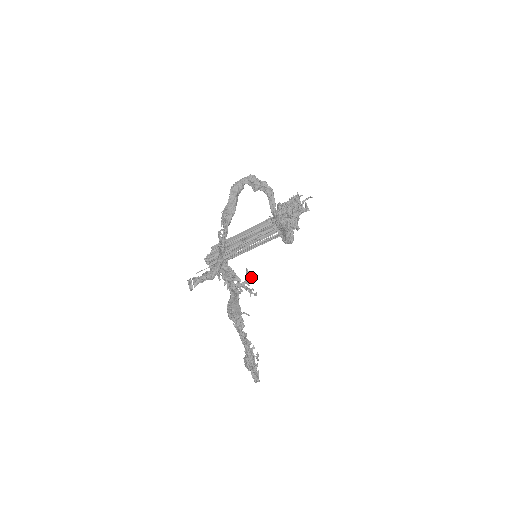
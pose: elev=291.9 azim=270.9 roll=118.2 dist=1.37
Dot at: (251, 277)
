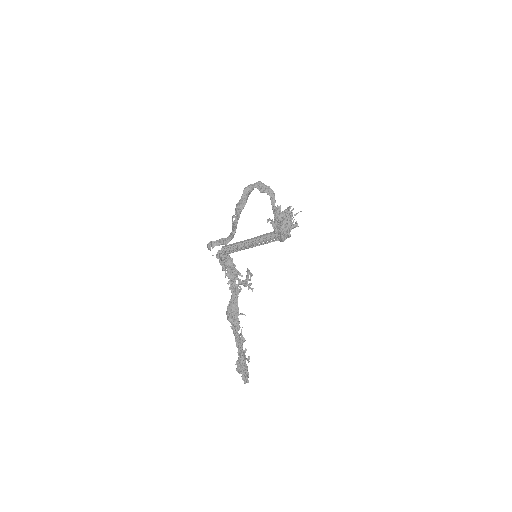
Dot at: (250, 275)
